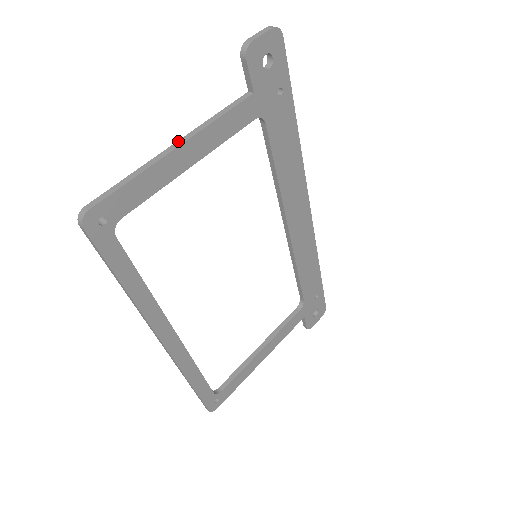
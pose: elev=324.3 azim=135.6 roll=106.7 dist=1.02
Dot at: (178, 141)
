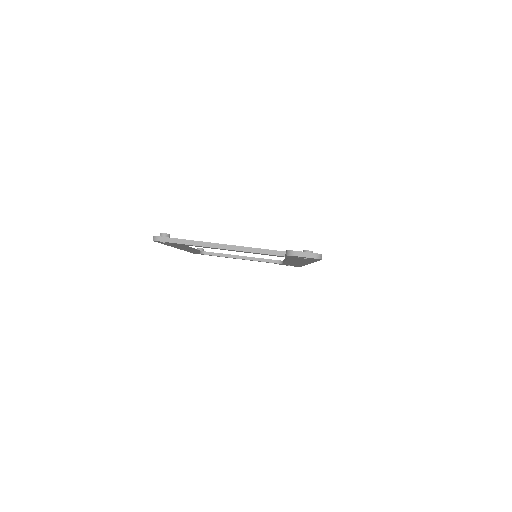
Dot at: (225, 245)
